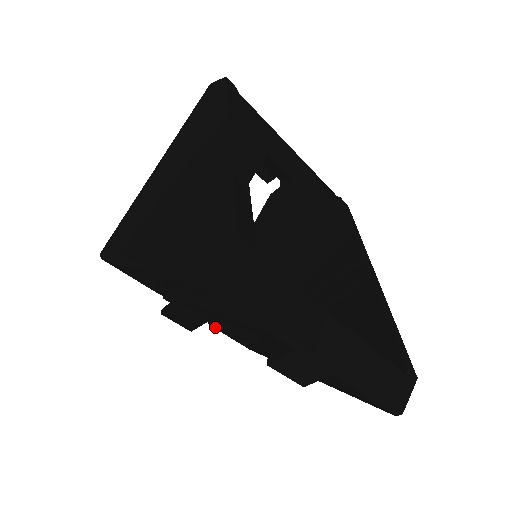
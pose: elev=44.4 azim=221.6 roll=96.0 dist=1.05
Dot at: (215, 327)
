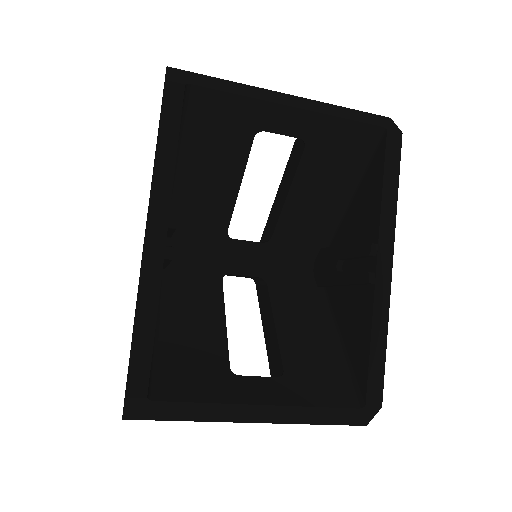
Dot at: occluded
